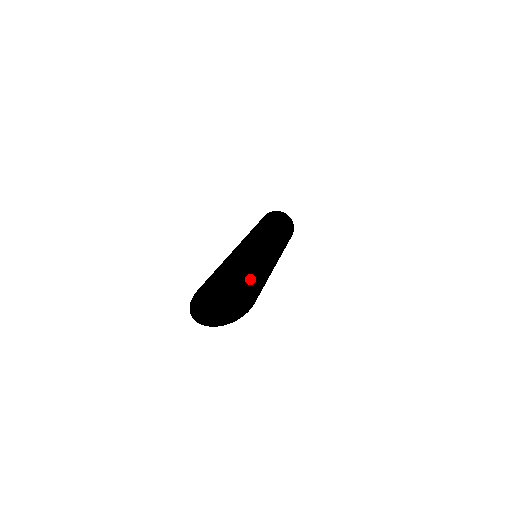
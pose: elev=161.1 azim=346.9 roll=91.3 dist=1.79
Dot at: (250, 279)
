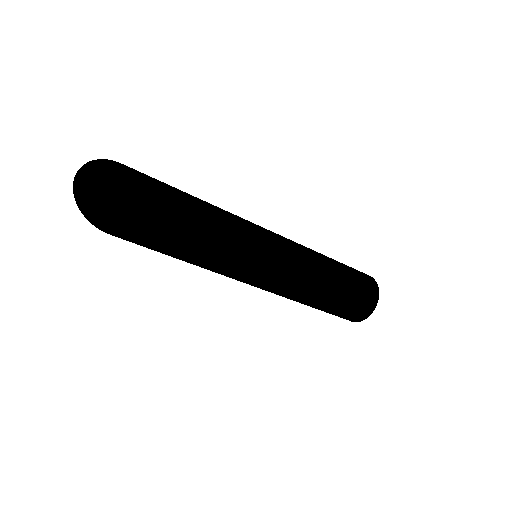
Dot at: (152, 198)
